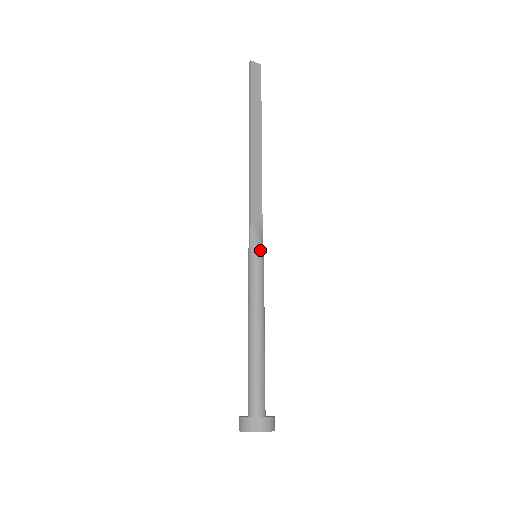
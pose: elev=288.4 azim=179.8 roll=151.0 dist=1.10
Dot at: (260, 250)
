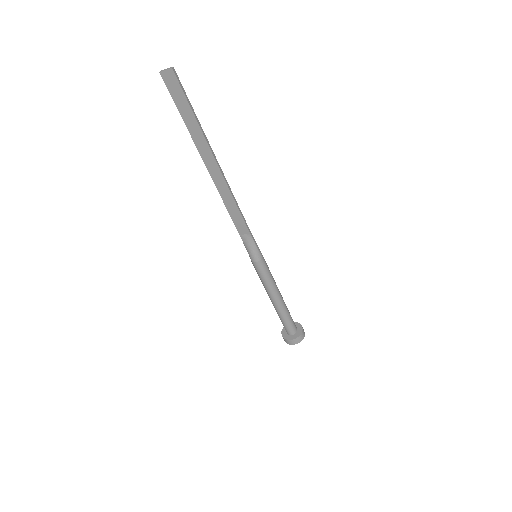
Dot at: (254, 257)
